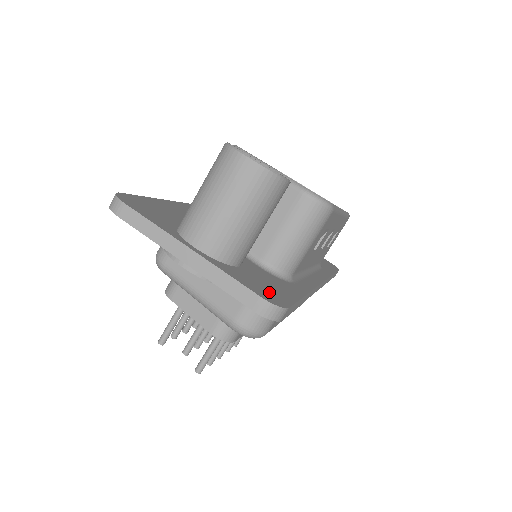
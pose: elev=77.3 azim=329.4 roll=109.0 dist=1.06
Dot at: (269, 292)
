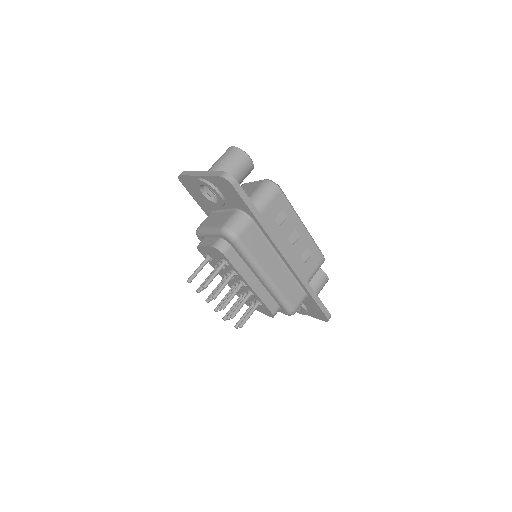
Dot at: occluded
